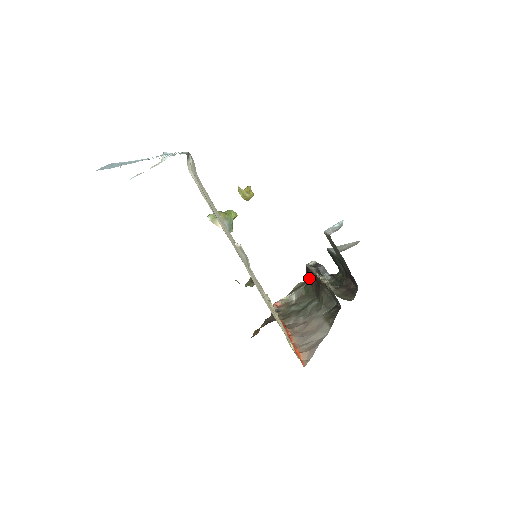
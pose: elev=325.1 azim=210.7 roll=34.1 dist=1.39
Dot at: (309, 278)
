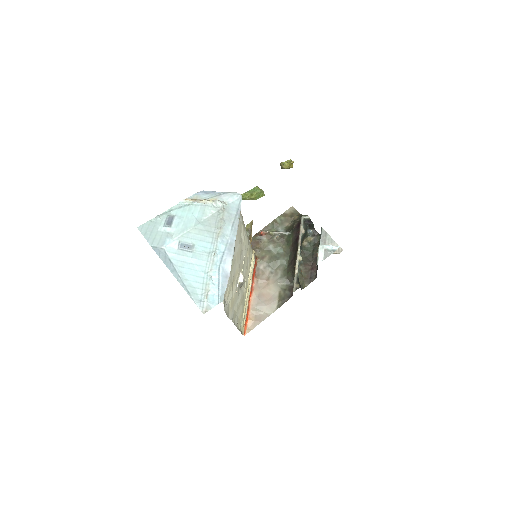
Dot at: (295, 236)
